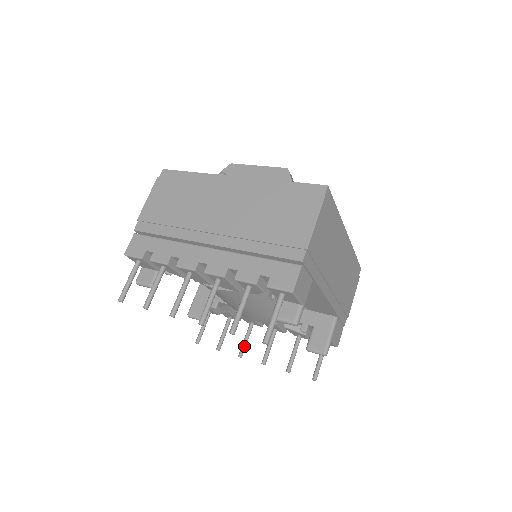
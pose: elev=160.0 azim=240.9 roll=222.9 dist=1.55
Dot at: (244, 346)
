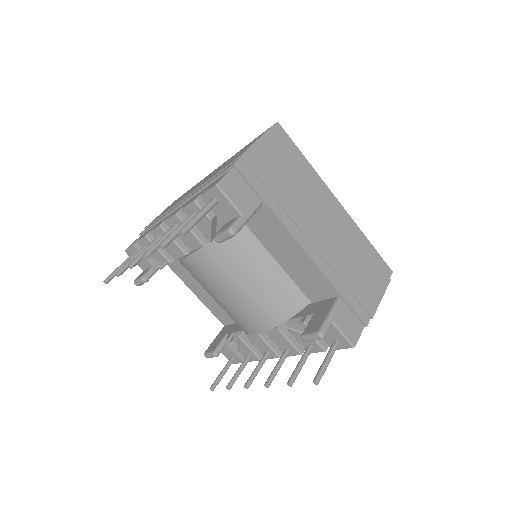
Dot at: (252, 375)
